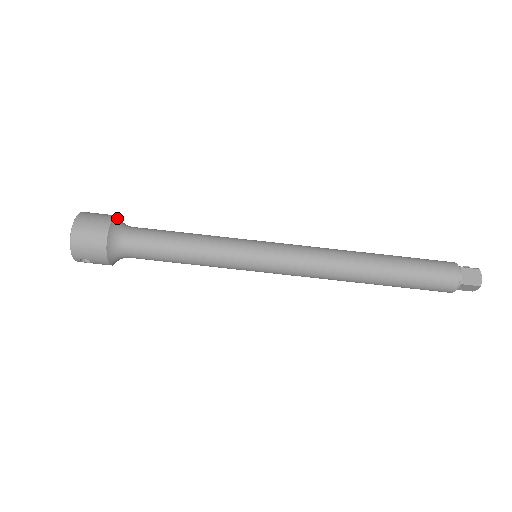
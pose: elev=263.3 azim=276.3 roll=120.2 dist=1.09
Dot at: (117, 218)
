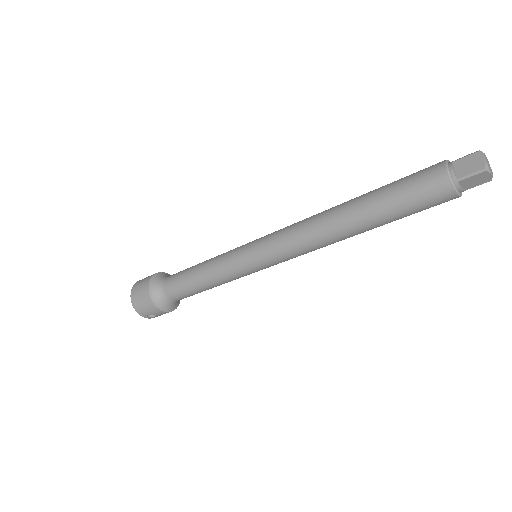
Dot at: (158, 274)
